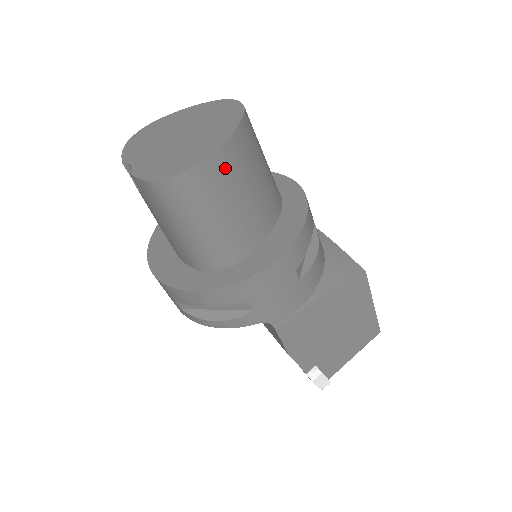
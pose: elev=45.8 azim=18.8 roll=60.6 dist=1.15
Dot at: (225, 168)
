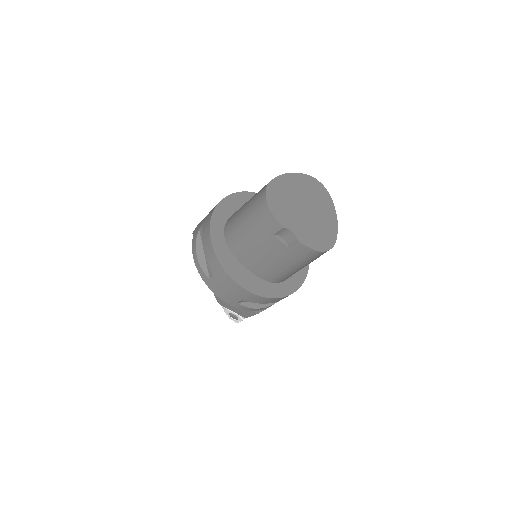
Dot at: occluded
